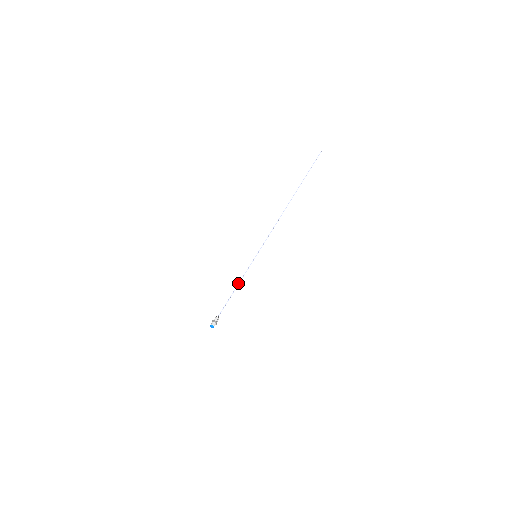
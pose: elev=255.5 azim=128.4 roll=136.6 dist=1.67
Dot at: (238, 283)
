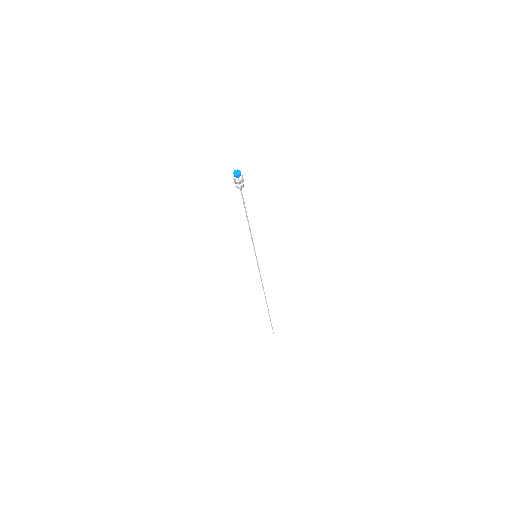
Dot at: occluded
